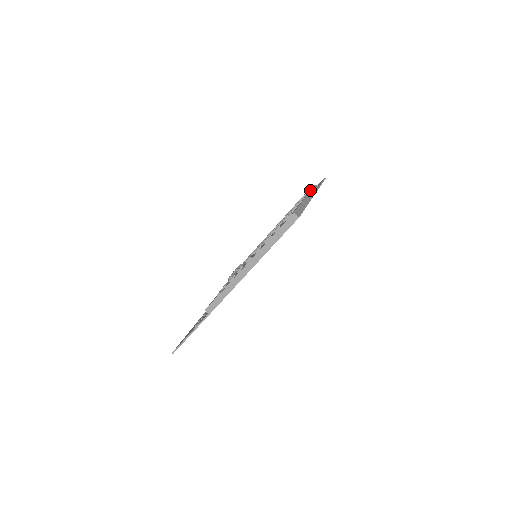
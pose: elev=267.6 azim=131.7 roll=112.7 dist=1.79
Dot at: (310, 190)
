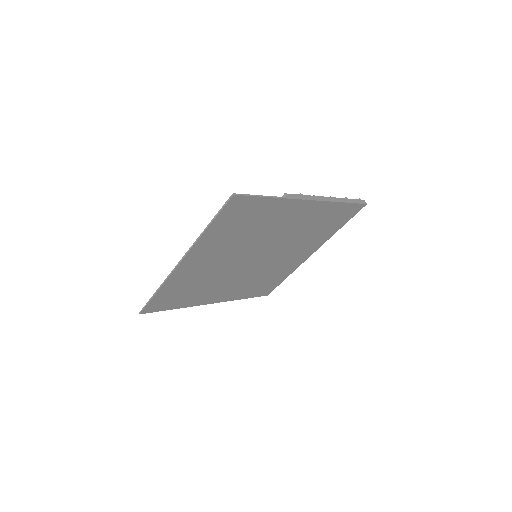
Dot at: occluded
